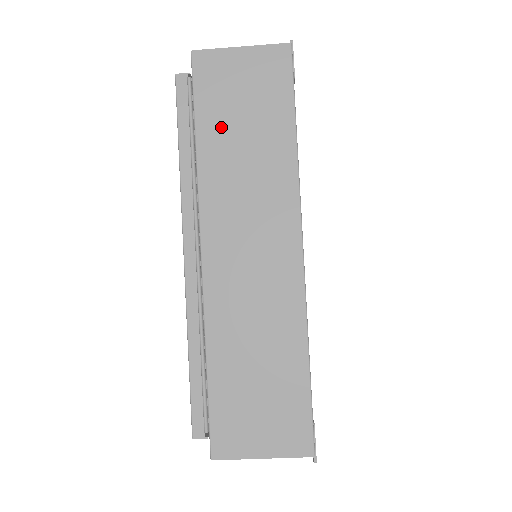
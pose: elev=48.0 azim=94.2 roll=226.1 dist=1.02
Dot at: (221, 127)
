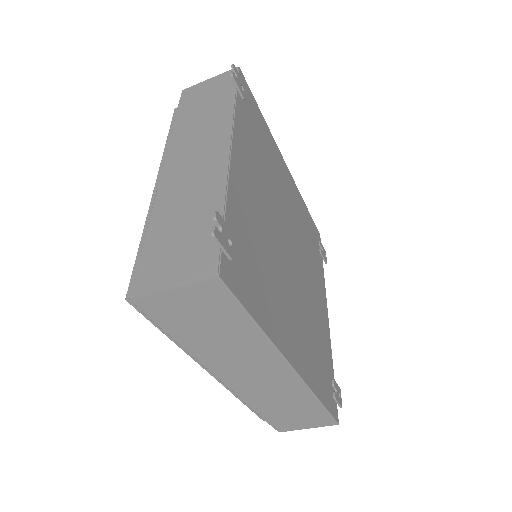
Dot at: (192, 334)
